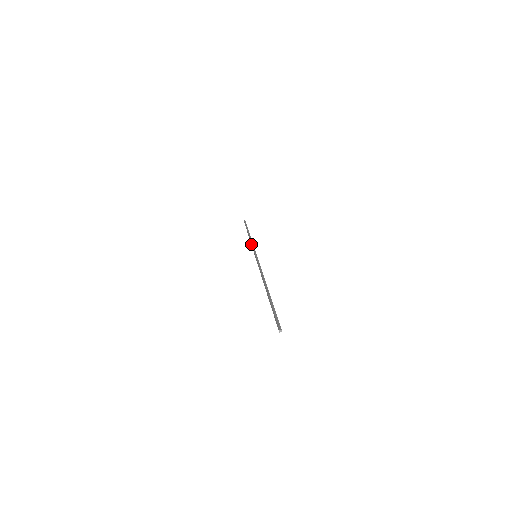
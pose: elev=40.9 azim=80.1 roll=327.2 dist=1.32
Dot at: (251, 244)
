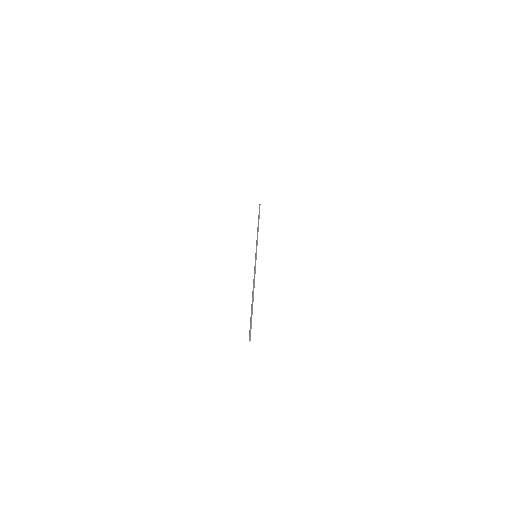
Dot at: occluded
